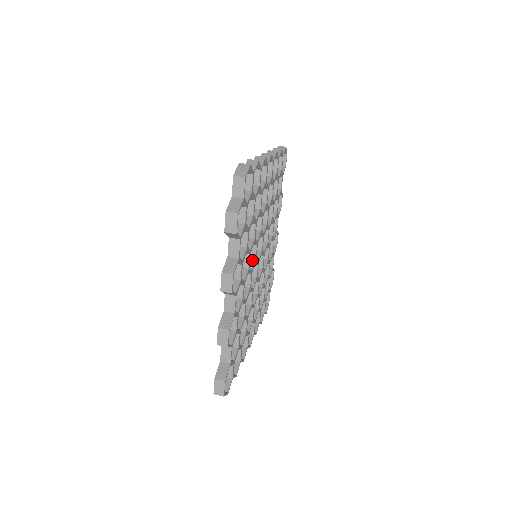
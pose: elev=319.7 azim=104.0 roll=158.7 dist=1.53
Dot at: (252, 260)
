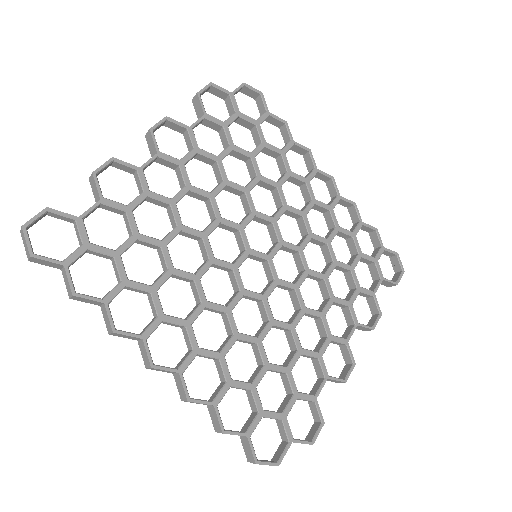
Dot at: (235, 224)
